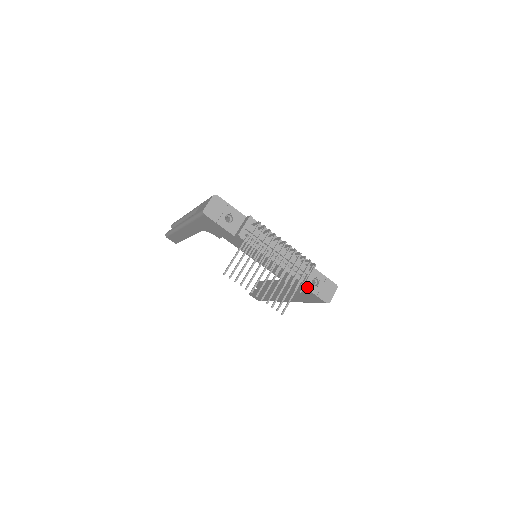
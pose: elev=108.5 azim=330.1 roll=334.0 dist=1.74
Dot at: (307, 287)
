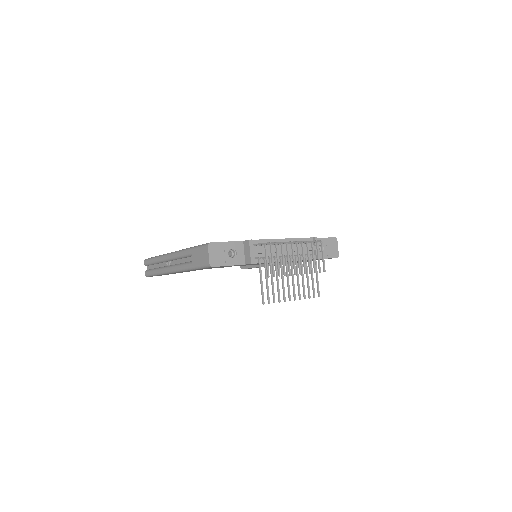
Dot at: occluded
